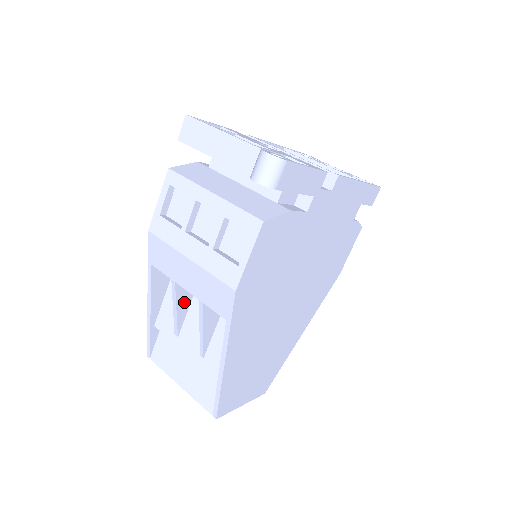
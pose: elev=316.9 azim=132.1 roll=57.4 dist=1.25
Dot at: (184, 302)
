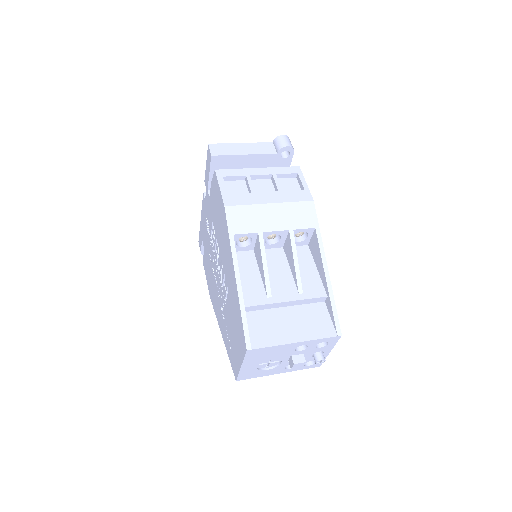
Dot at: occluded
